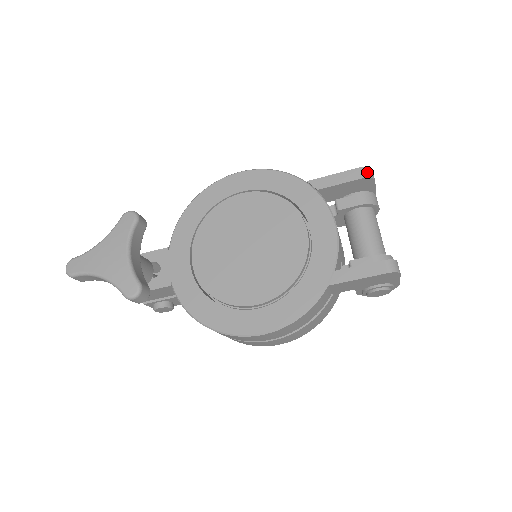
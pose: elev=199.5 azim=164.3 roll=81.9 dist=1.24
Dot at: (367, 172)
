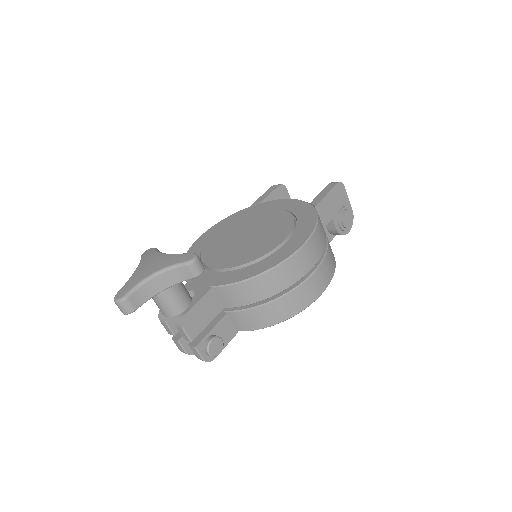
Dot at: (278, 184)
